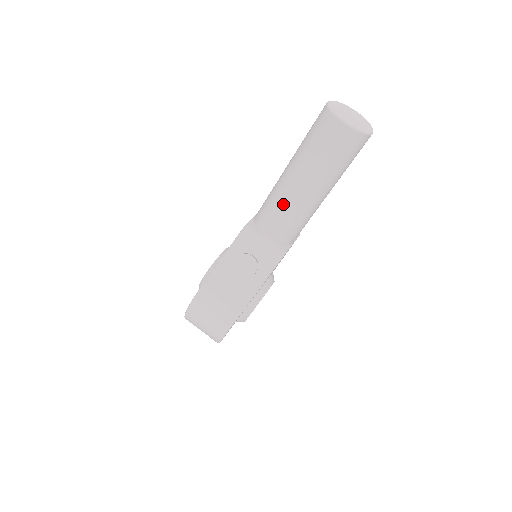
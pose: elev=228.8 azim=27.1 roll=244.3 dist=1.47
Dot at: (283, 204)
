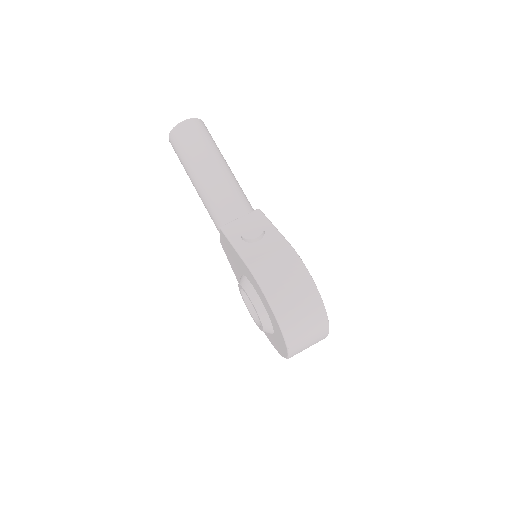
Dot at: (218, 188)
